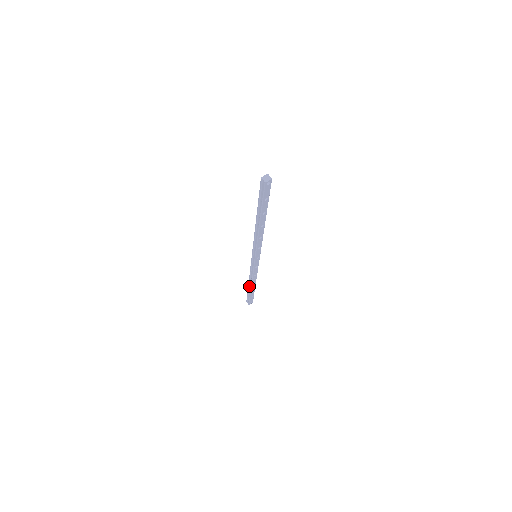
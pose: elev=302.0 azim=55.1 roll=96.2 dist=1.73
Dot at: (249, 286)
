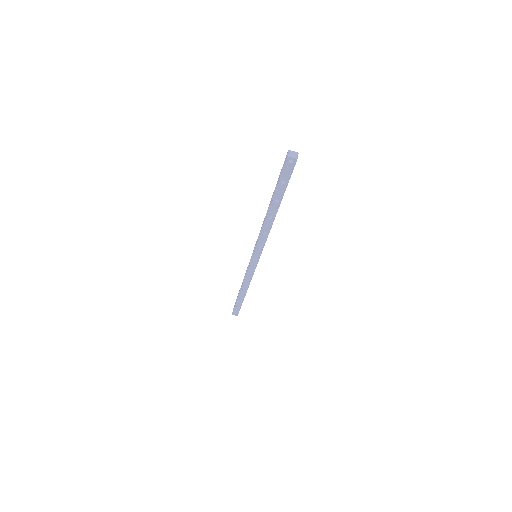
Dot at: occluded
